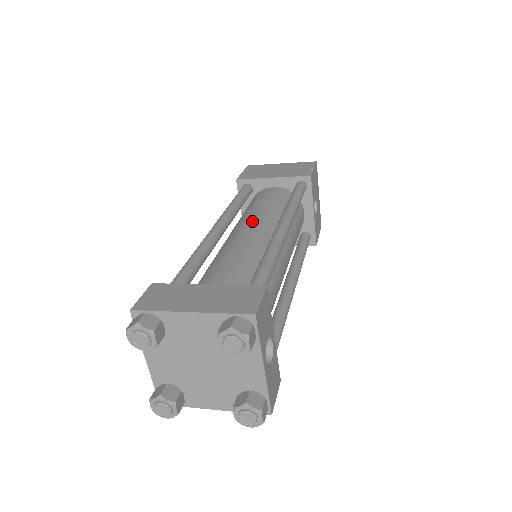
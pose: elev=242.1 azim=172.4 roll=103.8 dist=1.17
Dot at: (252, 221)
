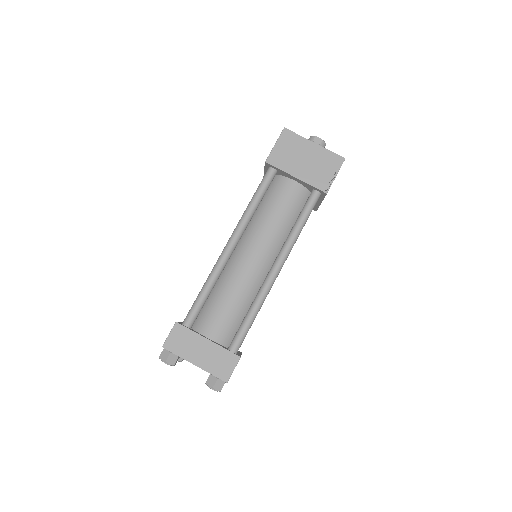
Dot at: (259, 244)
